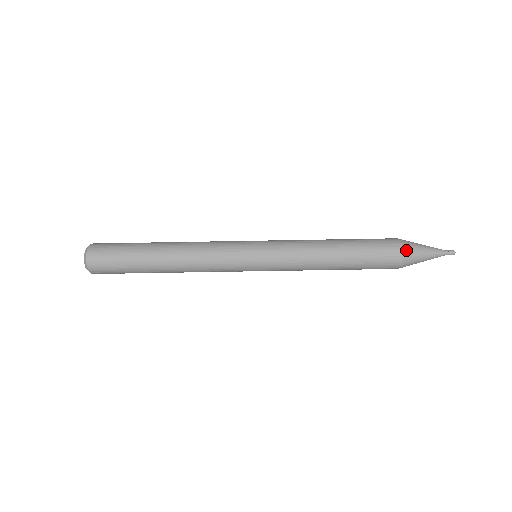
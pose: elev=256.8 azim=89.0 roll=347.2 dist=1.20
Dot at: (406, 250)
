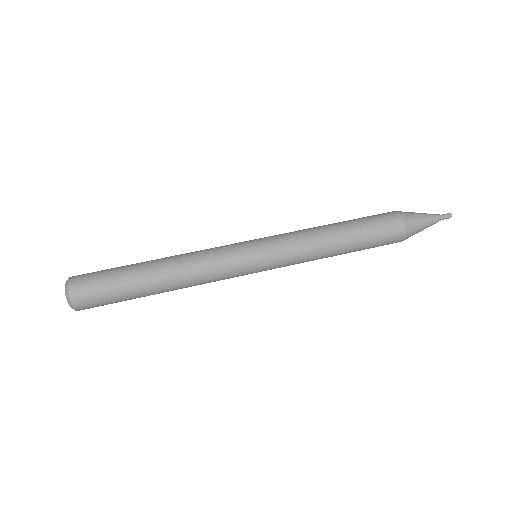
Dot at: (405, 215)
